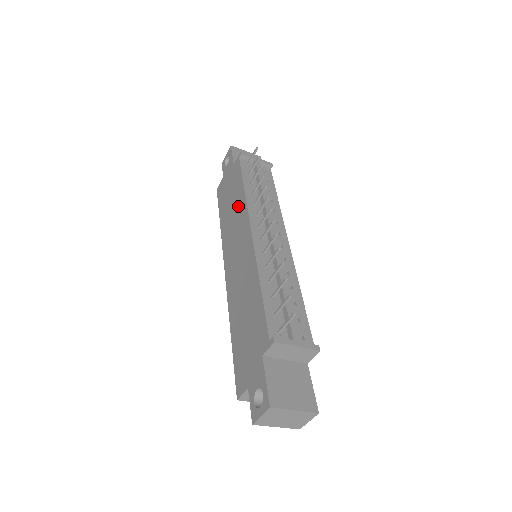
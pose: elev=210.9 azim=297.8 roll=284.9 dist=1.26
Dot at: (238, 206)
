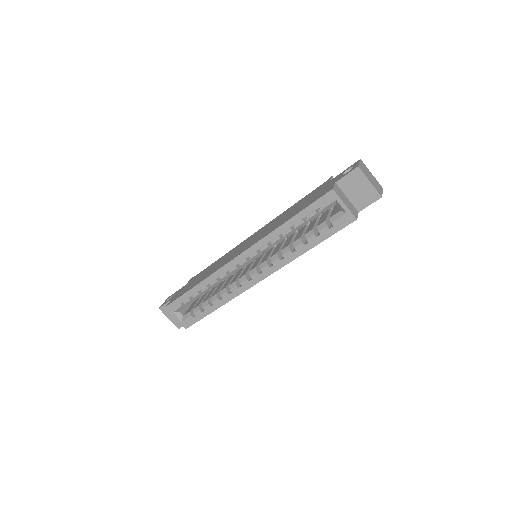
Dot at: (219, 261)
